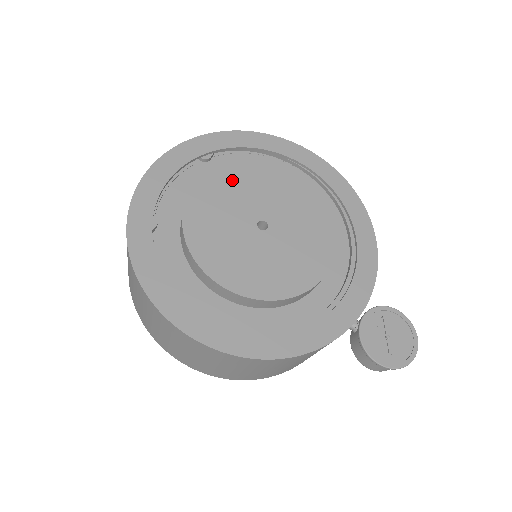
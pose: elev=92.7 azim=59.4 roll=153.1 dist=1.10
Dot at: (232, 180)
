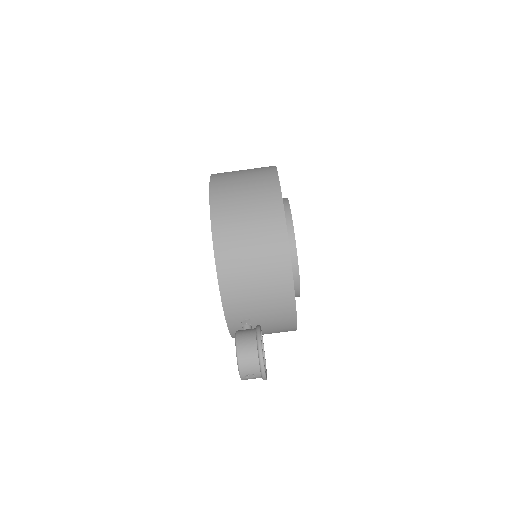
Dot at: occluded
